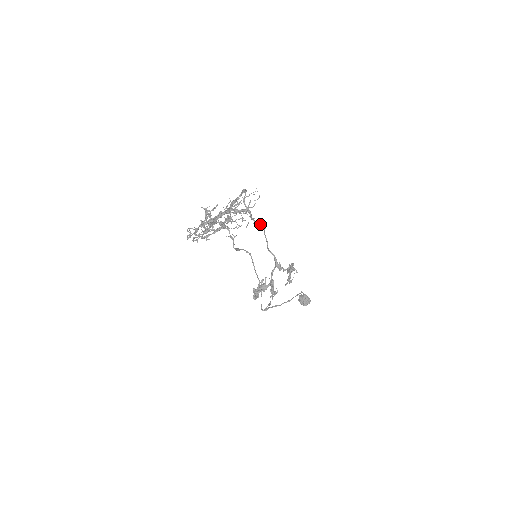
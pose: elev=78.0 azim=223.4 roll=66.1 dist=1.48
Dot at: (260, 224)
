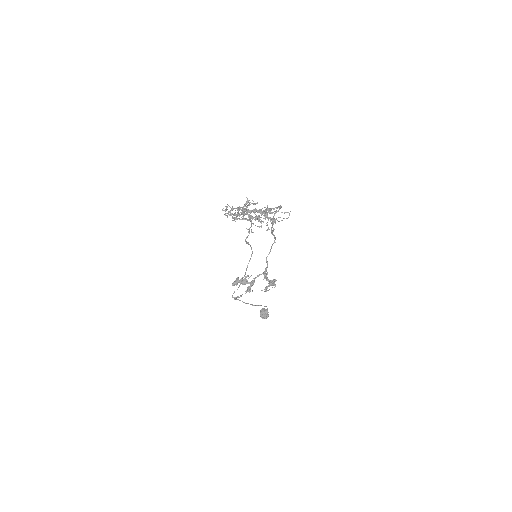
Dot at: (274, 237)
